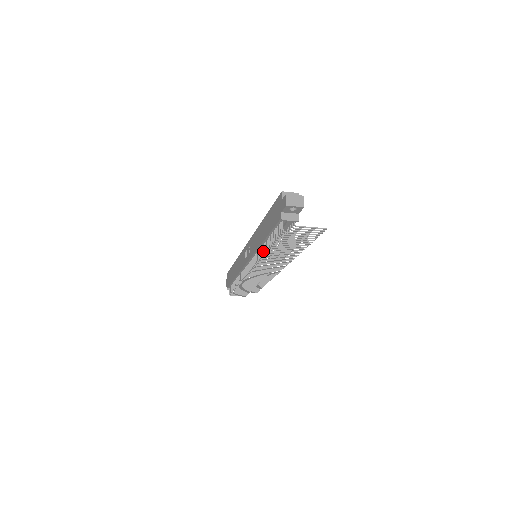
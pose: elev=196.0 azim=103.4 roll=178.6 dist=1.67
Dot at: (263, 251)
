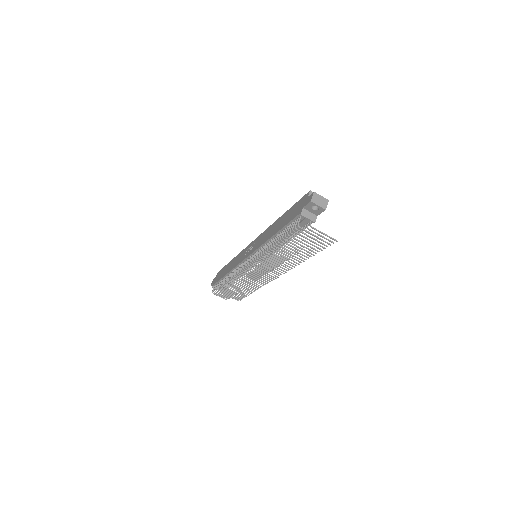
Dot at: (268, 246)
